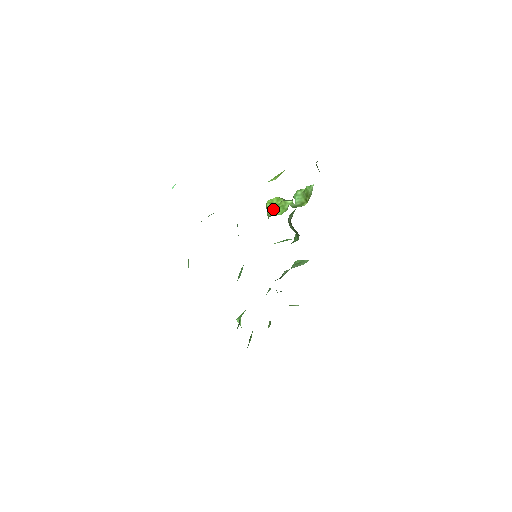
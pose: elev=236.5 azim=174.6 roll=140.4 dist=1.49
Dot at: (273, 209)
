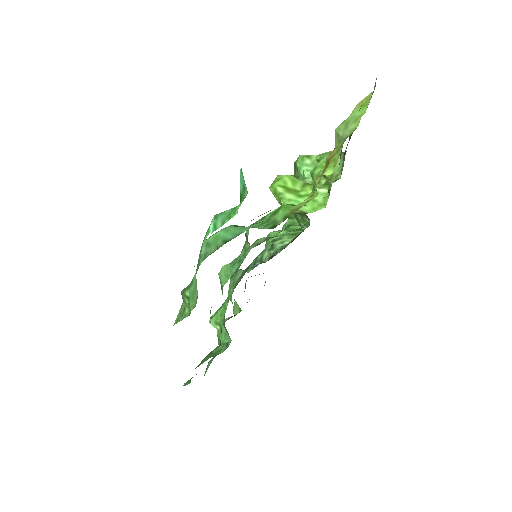
Dot at: (293, 199)
